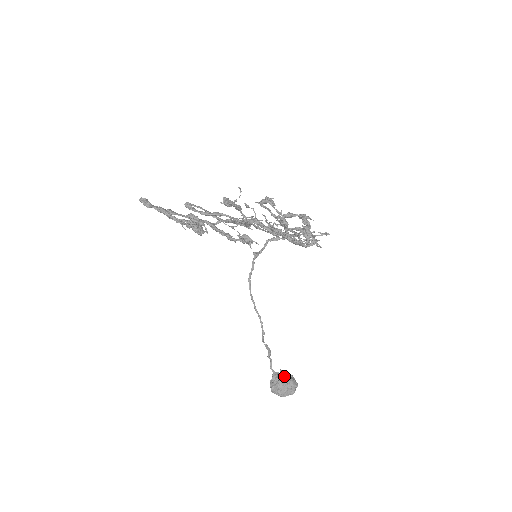
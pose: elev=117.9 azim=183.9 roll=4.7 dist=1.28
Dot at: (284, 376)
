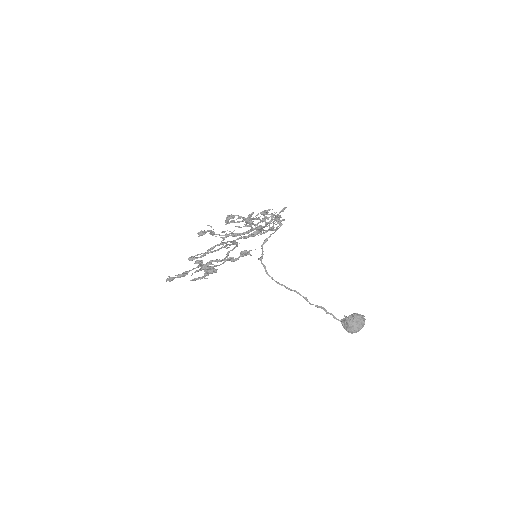
Dot at: (349, 317)
